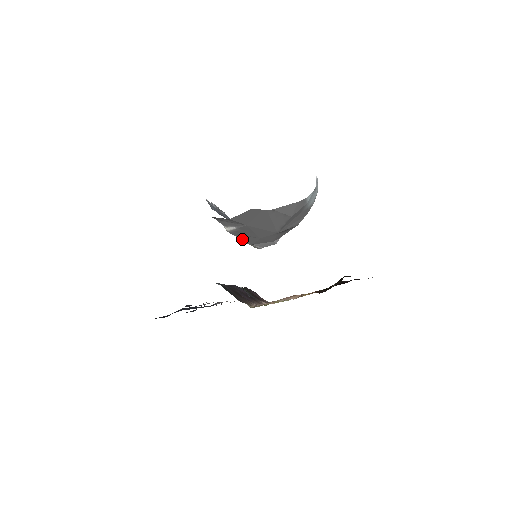
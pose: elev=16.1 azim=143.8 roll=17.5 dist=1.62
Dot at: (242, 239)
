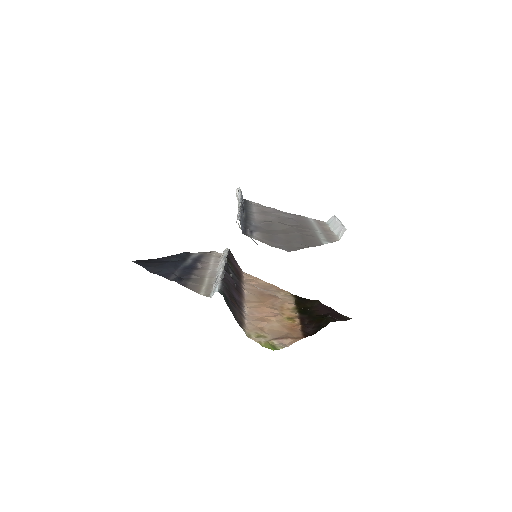
Dot at: occluded
